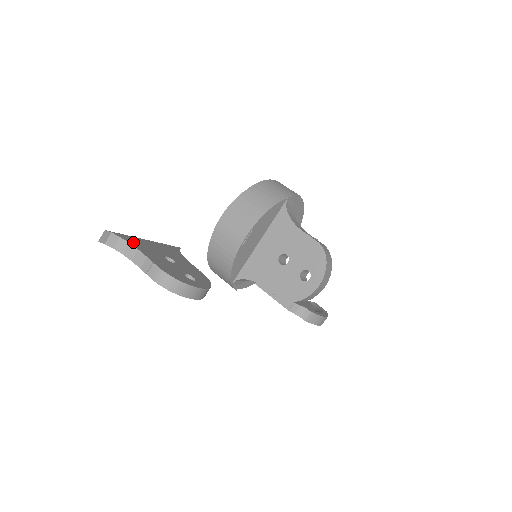
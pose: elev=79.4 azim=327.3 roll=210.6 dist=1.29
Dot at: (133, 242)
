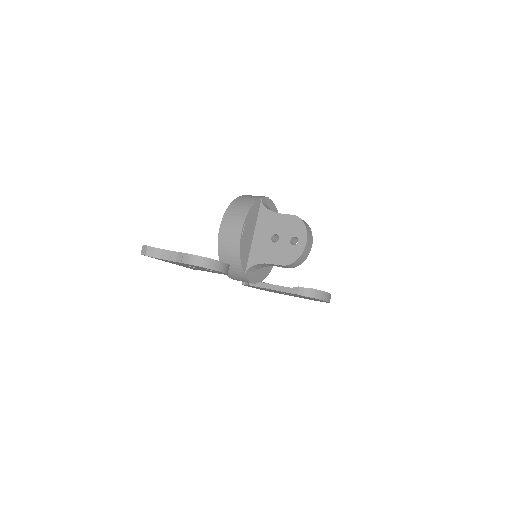
Dot at: occluded
